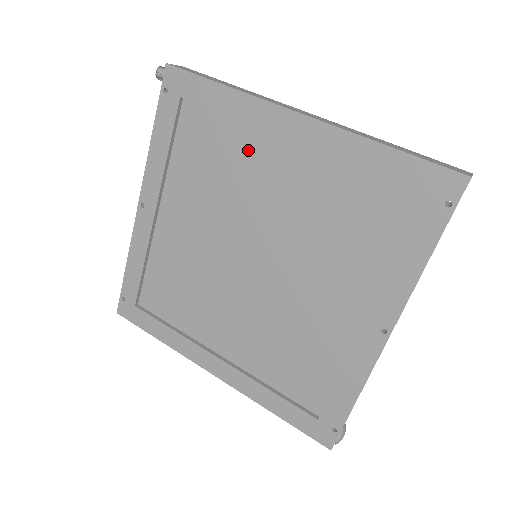
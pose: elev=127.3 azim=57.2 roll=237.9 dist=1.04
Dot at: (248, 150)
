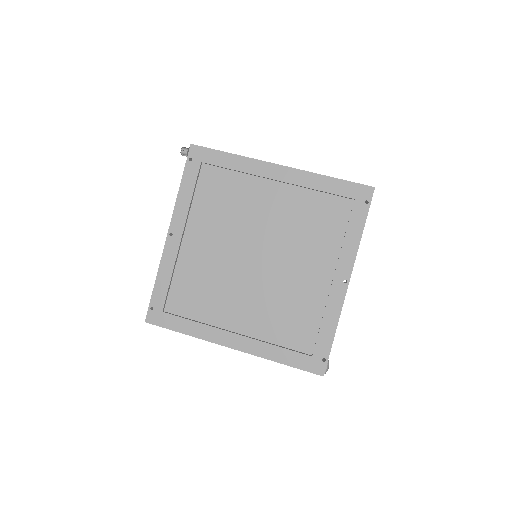
Dot at: (248, 189)
